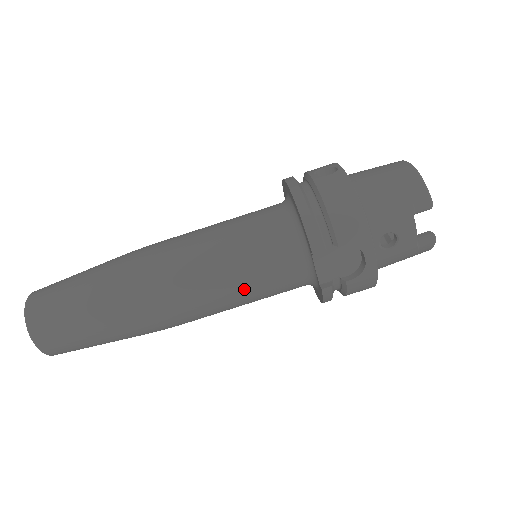
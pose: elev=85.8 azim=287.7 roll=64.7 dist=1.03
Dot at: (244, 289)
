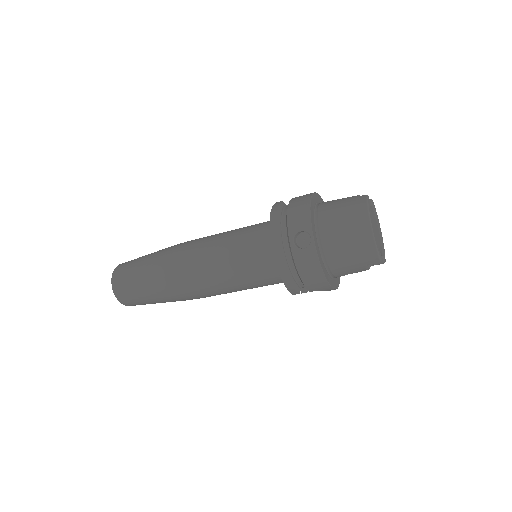
Dot at: occluded
